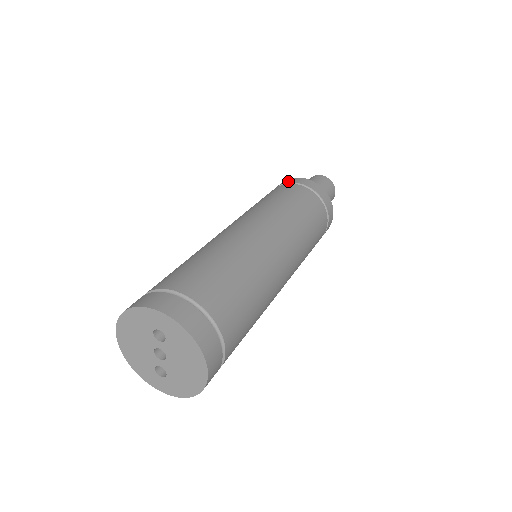
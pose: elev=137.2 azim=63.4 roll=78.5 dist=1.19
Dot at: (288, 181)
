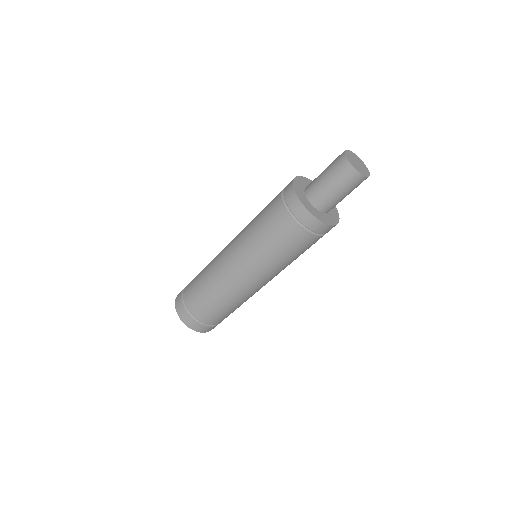
Dot at: (289, 201)
